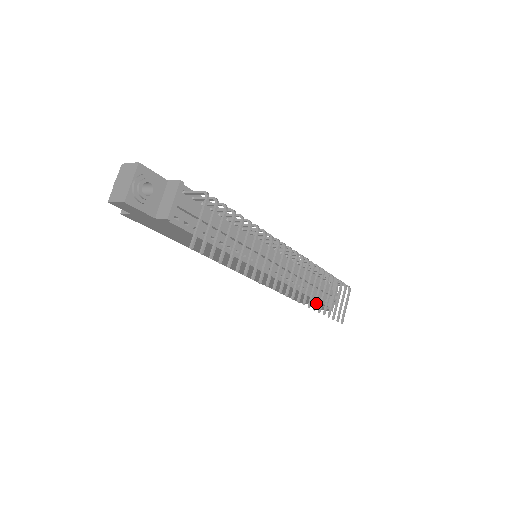
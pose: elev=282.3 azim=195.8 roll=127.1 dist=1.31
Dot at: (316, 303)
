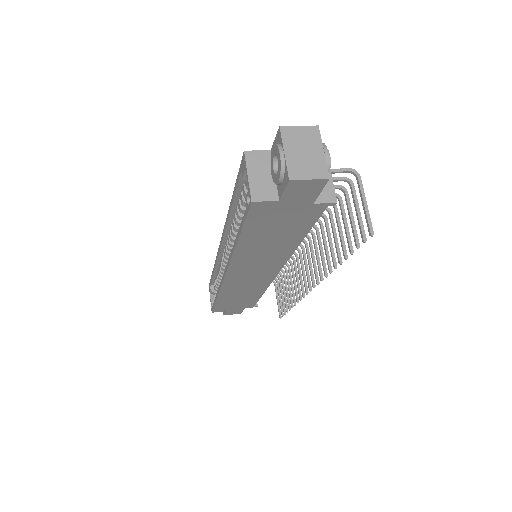
Dot at: occluded
